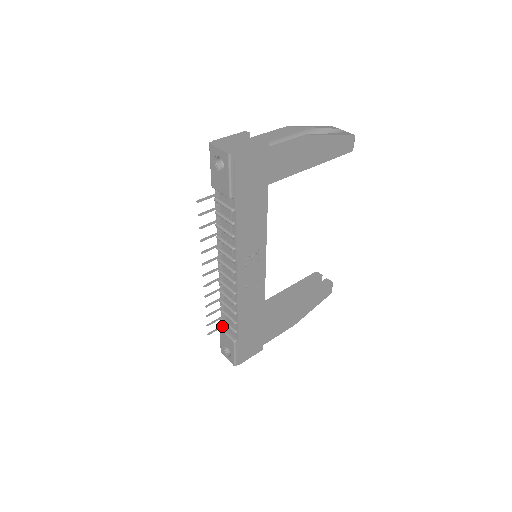
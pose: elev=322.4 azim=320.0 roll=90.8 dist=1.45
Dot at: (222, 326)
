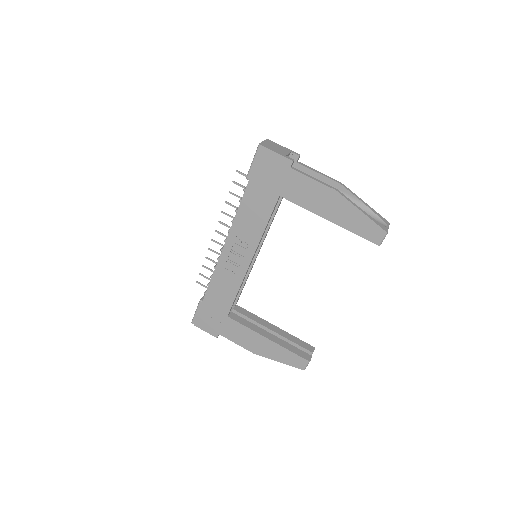
Dot at: occluded
